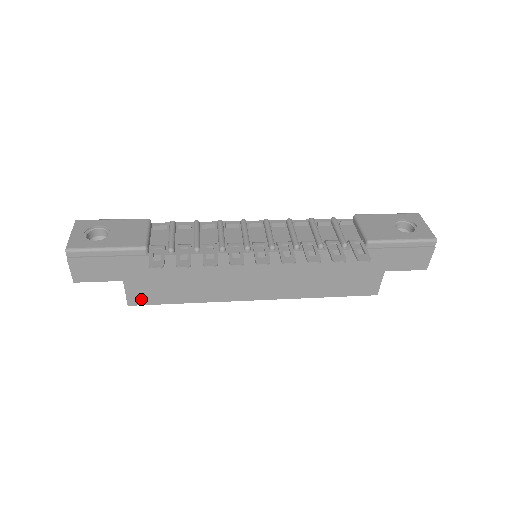
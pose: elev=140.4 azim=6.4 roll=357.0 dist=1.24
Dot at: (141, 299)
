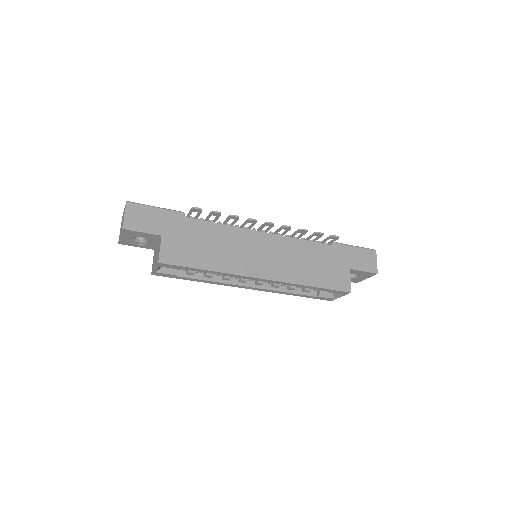
Dot at: (171, 258)
